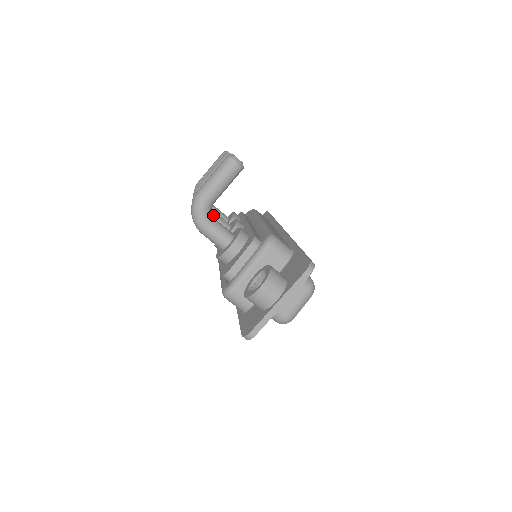
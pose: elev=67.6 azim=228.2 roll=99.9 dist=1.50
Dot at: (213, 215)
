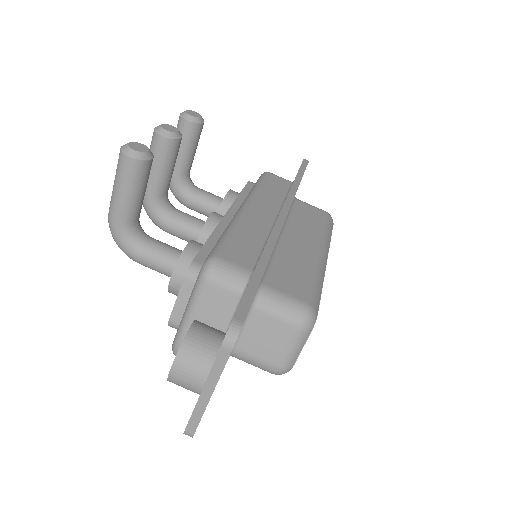
Dot at: (174, 219)
